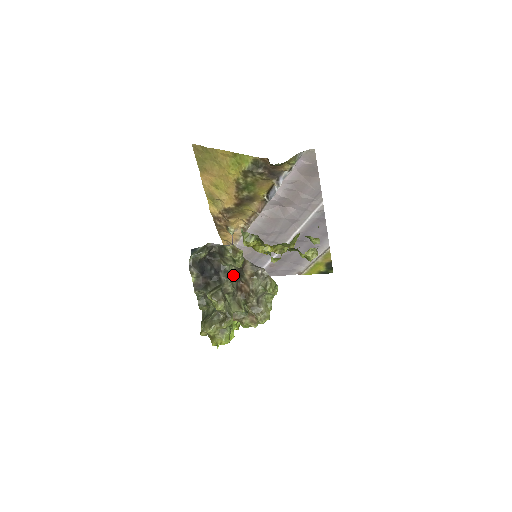
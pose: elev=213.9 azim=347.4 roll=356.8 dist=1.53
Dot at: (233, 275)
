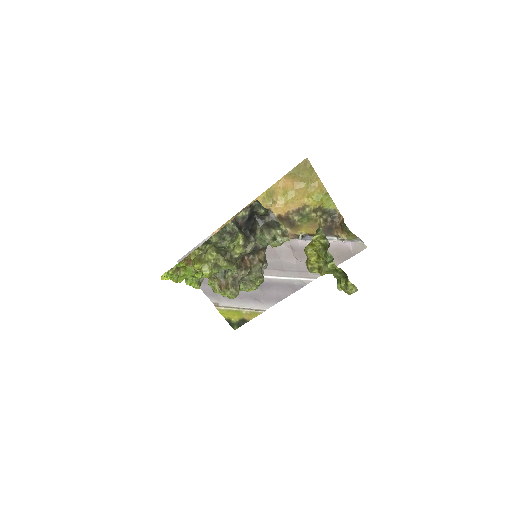
Dot at: occluded
